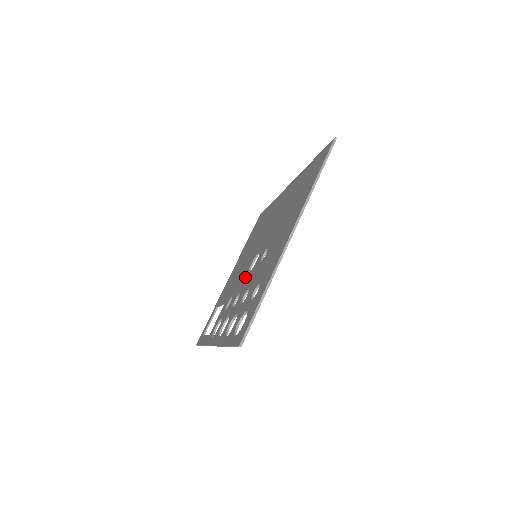
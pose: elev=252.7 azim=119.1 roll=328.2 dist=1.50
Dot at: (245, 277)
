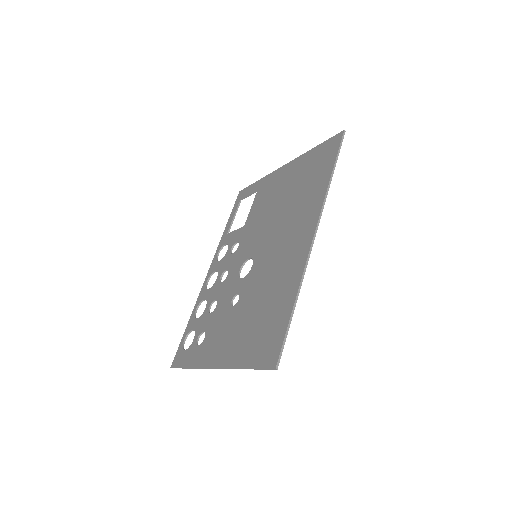
Dot at: (239, 264)
